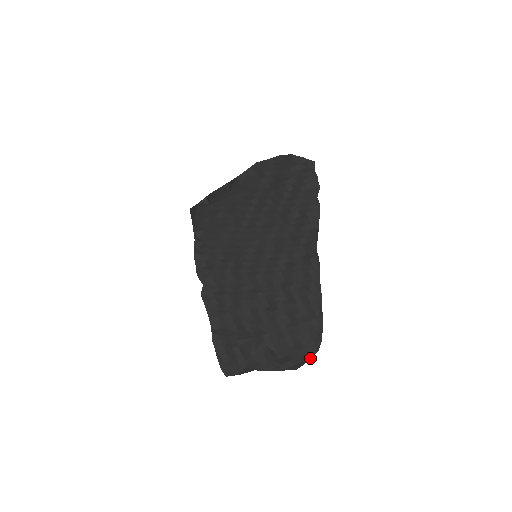
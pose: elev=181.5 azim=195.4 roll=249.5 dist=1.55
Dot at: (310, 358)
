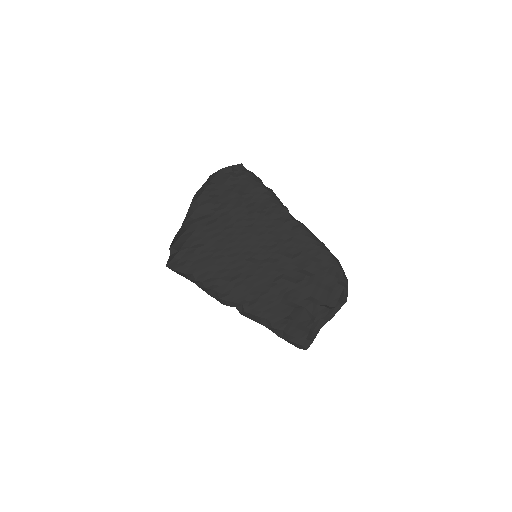
Dot at: occluded
